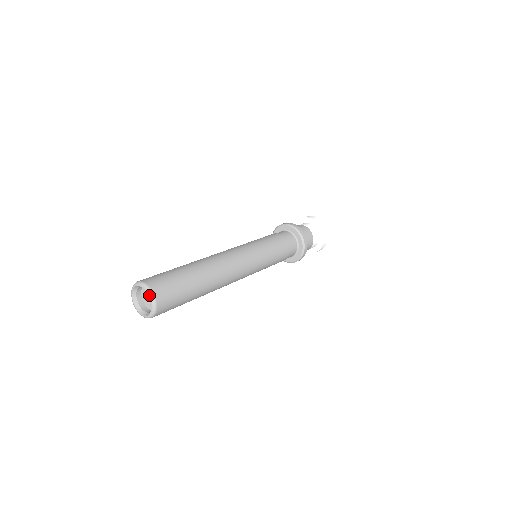
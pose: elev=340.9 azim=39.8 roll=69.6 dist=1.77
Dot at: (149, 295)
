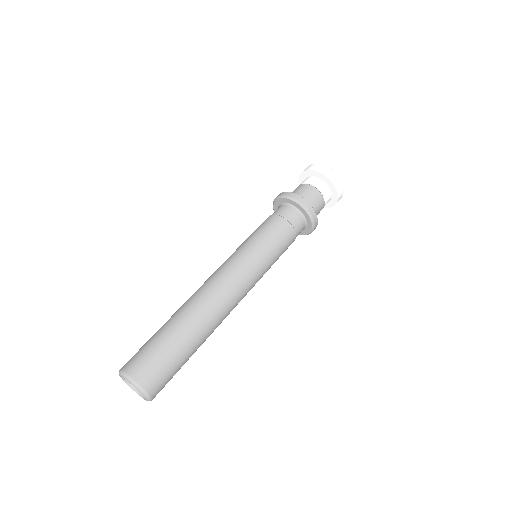
Dot at: (142, 394)
